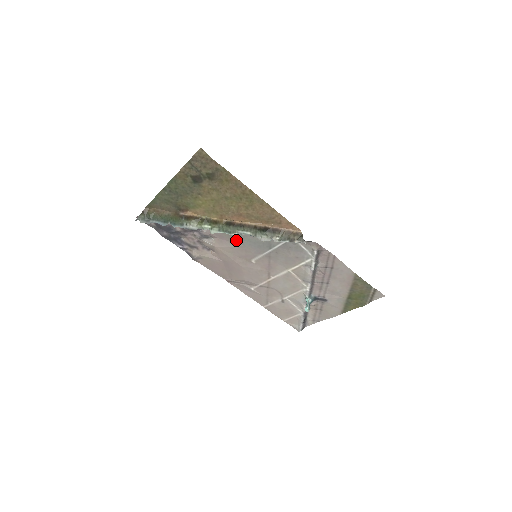
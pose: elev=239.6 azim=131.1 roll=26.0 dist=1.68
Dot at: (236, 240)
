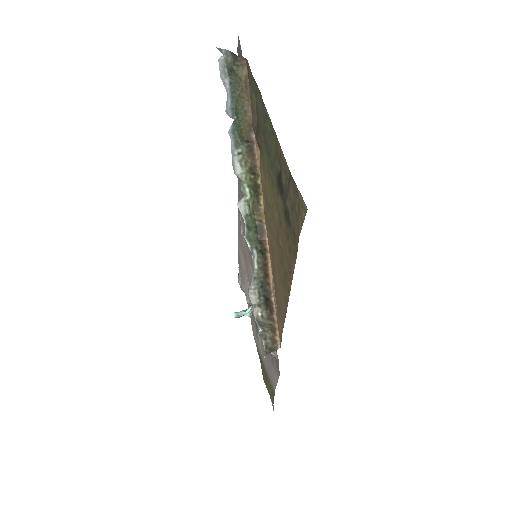
Dot at: occluded
